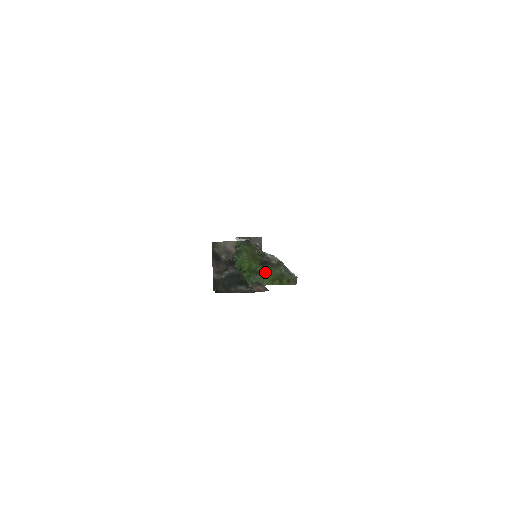
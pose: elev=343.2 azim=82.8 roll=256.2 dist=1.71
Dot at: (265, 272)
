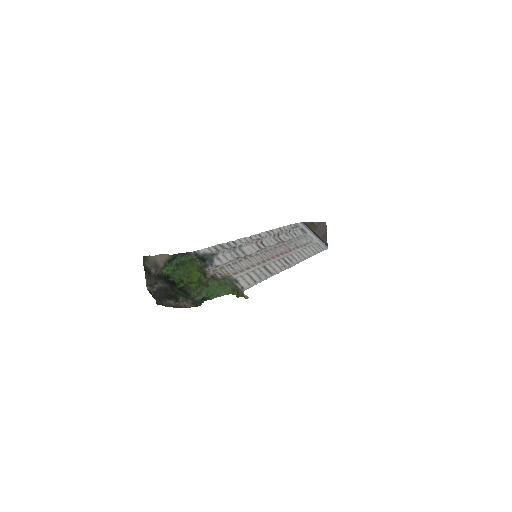
Dot at: (219, 282)
